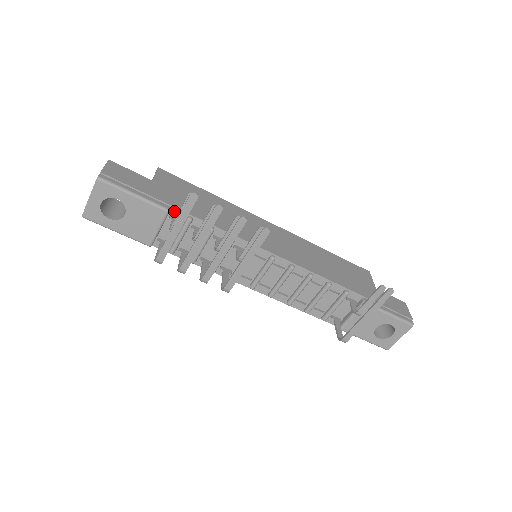
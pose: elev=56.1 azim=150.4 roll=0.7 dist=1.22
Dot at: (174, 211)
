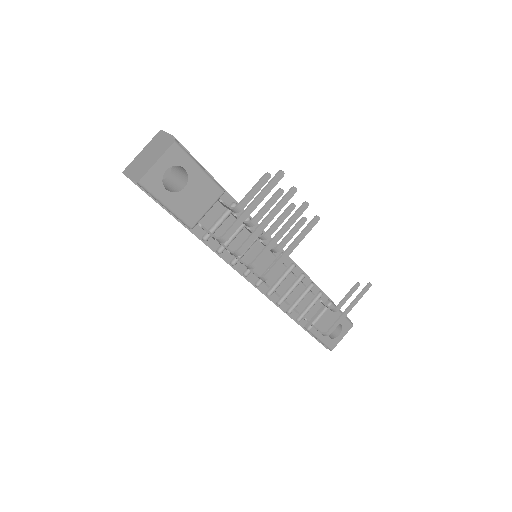
Dot at: (223, 194)
